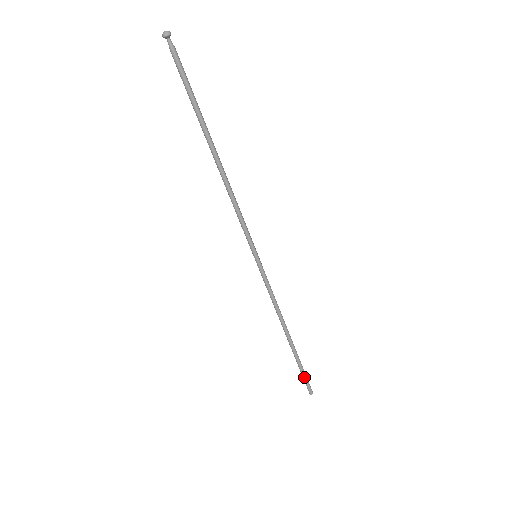
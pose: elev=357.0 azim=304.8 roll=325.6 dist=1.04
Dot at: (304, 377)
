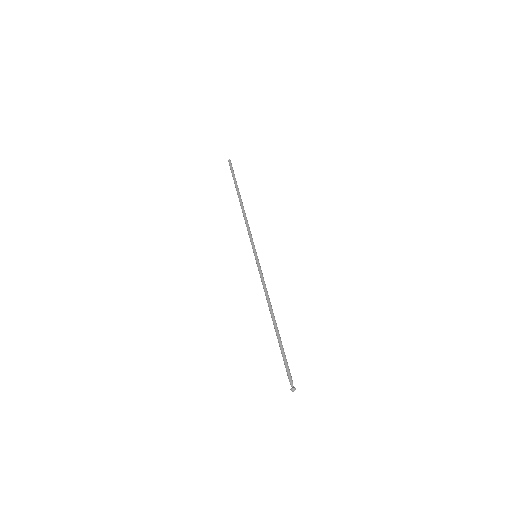
Dot at: (233, 174)
